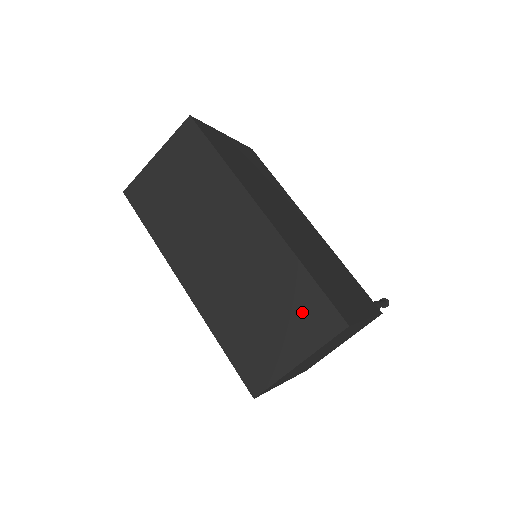
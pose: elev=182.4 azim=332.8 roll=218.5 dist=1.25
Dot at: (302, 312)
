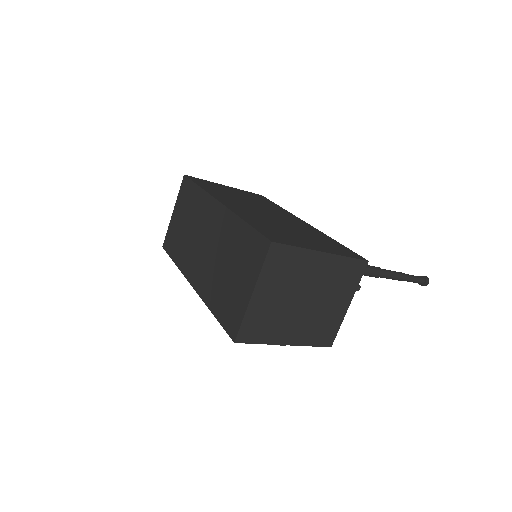
Dot at: (247, 253)
